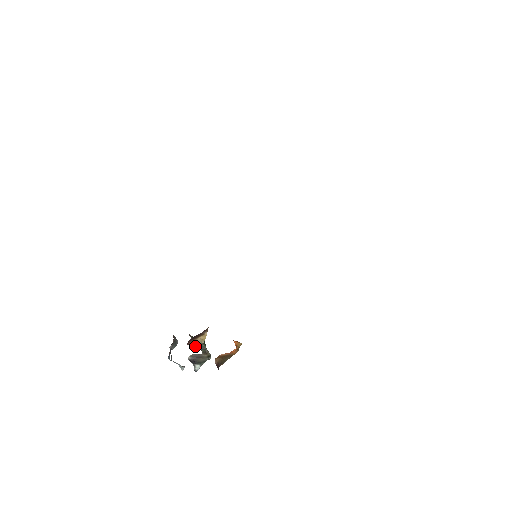
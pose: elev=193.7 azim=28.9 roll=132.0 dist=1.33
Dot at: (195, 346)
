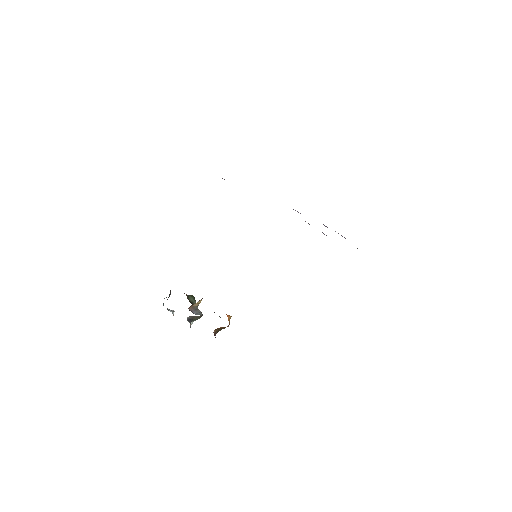
Dot at: (193, 309)
